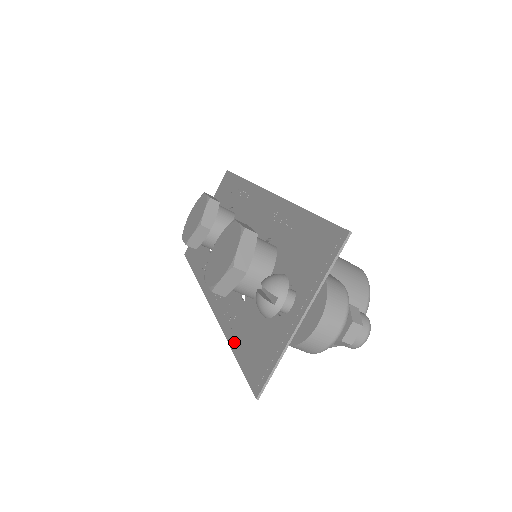
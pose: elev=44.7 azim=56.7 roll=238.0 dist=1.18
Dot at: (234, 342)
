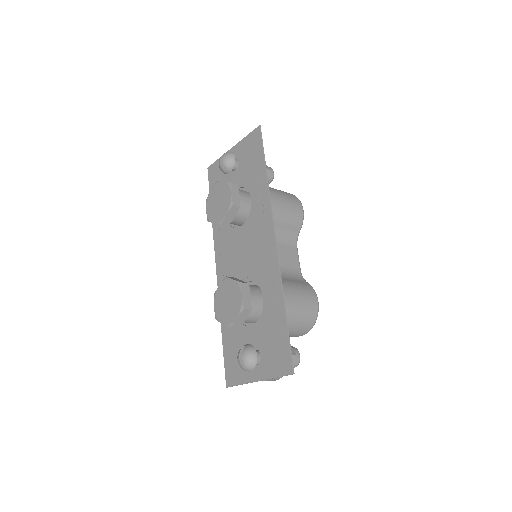
Dot at: (224, 334)
